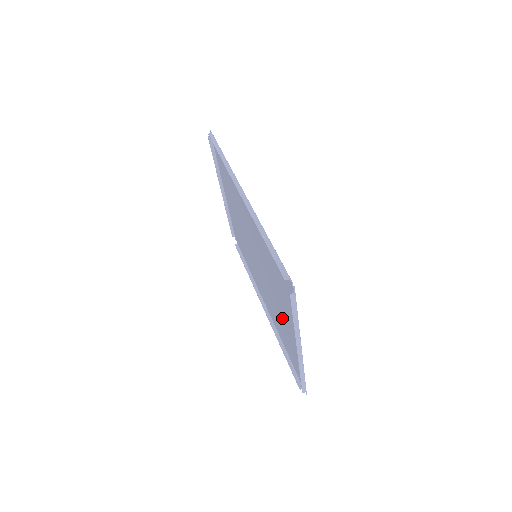
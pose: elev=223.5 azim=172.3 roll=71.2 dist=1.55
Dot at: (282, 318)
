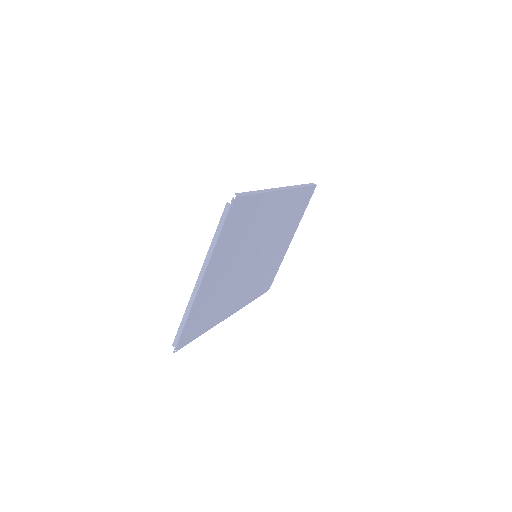
Dot at: (221, 284)
